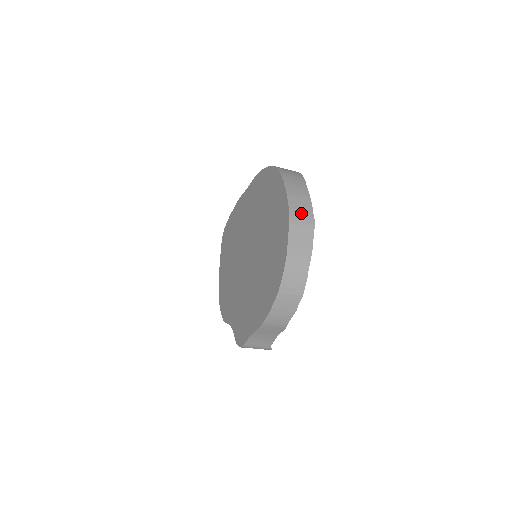
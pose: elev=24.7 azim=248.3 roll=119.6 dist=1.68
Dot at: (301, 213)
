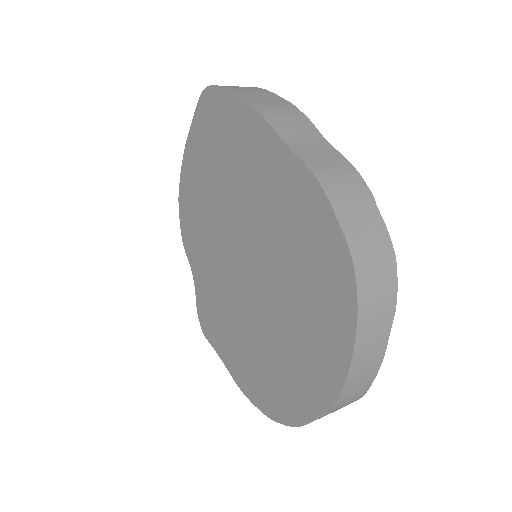
Dot at: (352, 396)
